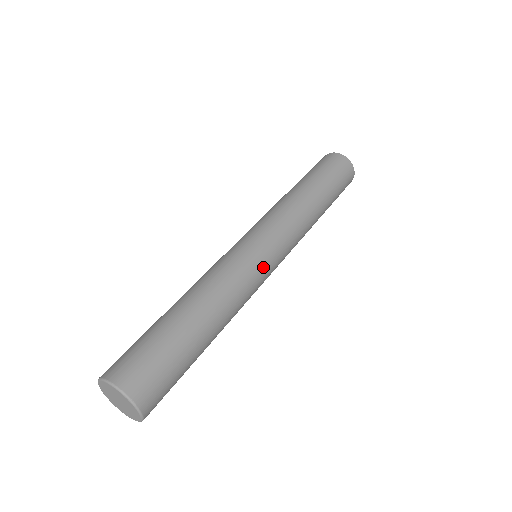
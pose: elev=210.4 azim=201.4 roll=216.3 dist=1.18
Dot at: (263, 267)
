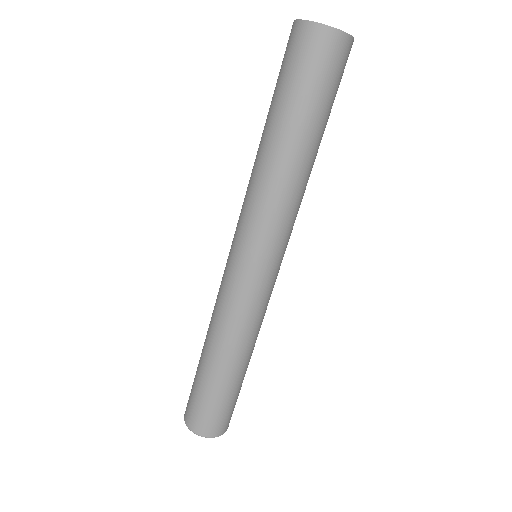
Dot at: (271, 286)
